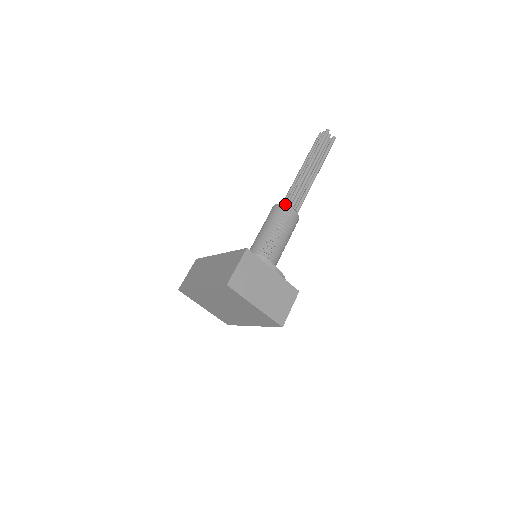
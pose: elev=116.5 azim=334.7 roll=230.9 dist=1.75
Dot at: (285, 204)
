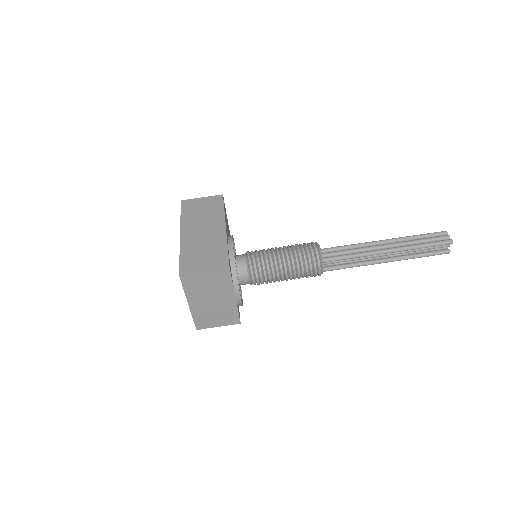
Dot at: (322, 257)
